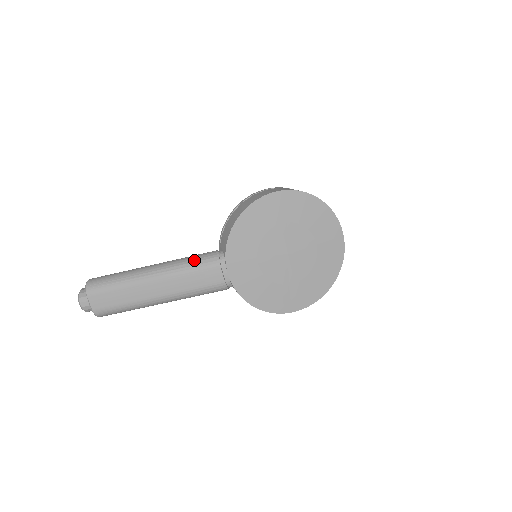
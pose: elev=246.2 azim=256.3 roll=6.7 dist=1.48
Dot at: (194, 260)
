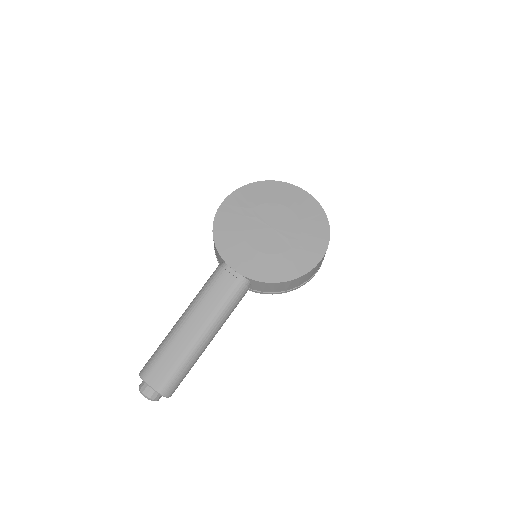
Dot at: (205, 284)
